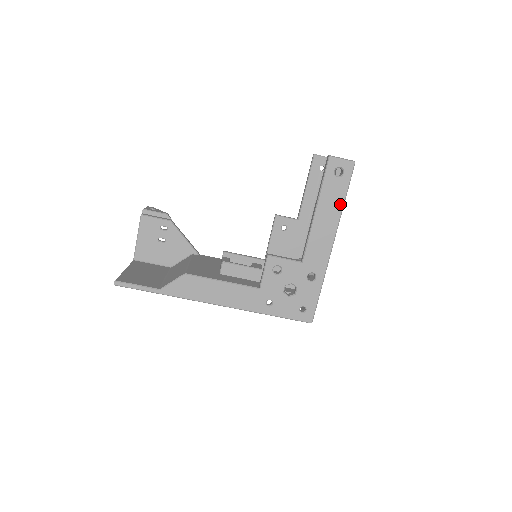
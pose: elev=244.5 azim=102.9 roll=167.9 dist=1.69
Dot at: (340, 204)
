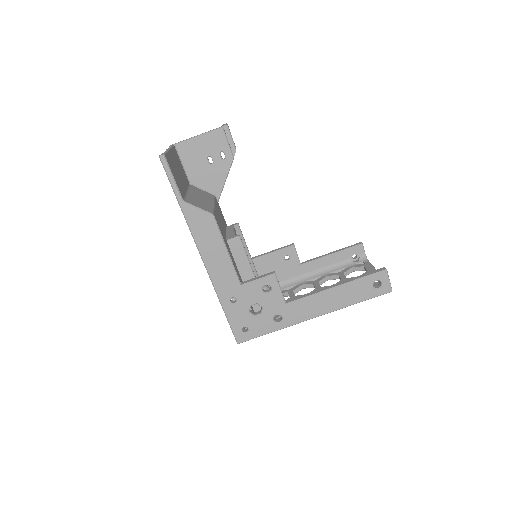
Dot at: (352, 302)
